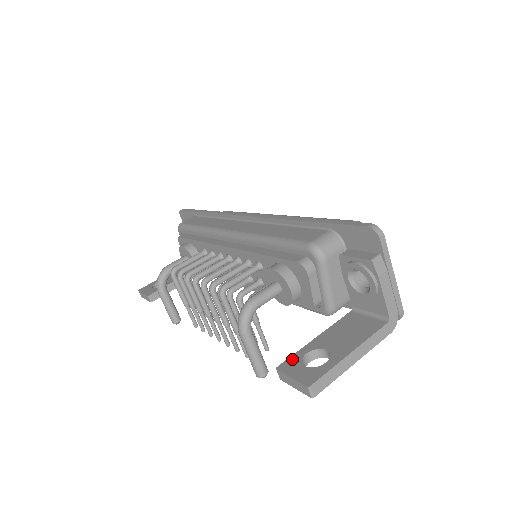
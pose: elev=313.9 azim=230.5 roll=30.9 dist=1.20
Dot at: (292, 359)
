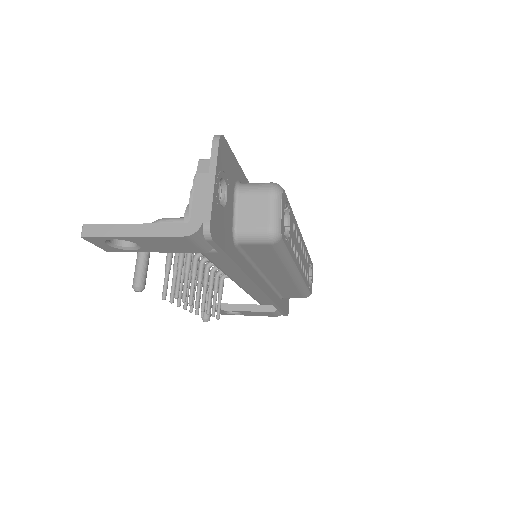
Dot at: occluded
